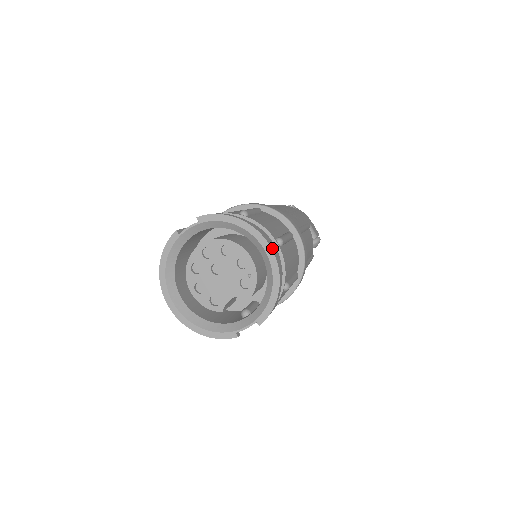
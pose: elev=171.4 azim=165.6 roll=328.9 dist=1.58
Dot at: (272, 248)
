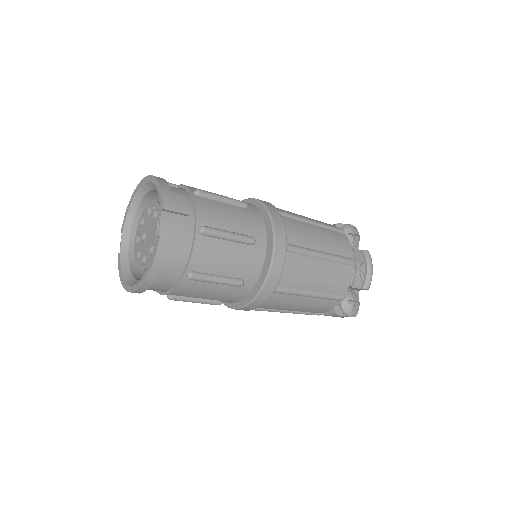
Dot at: occluded
